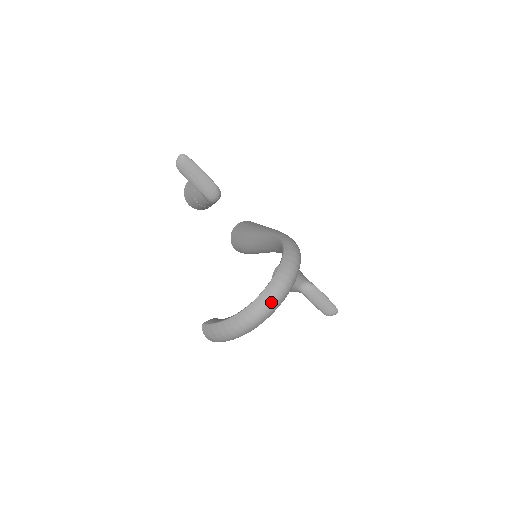
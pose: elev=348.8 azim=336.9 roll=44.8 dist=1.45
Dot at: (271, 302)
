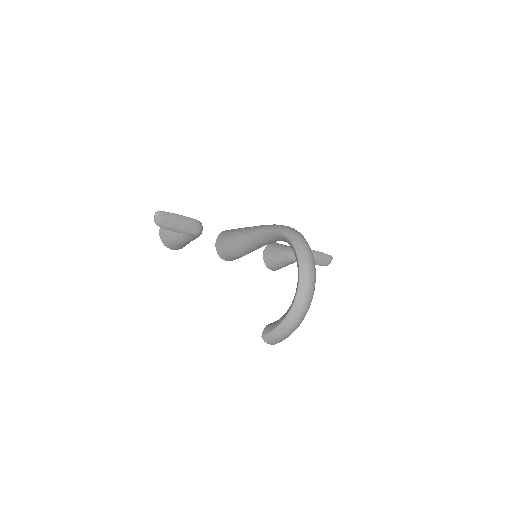
Dot at: (311, 284)
